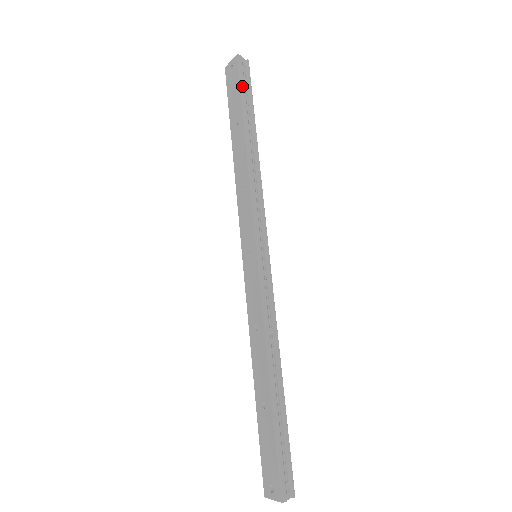
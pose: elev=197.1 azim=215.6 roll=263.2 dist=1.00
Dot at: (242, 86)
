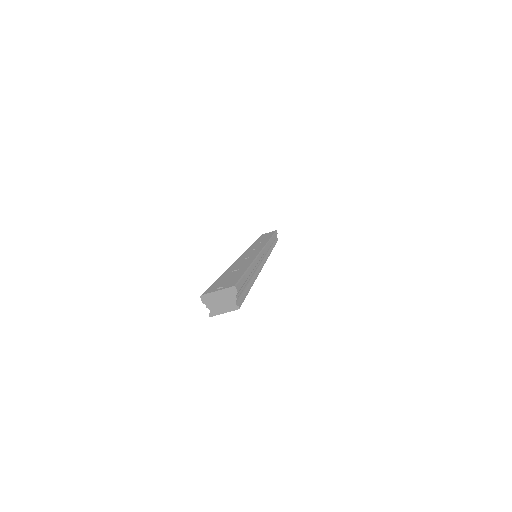
Dot at: (275, 233)
